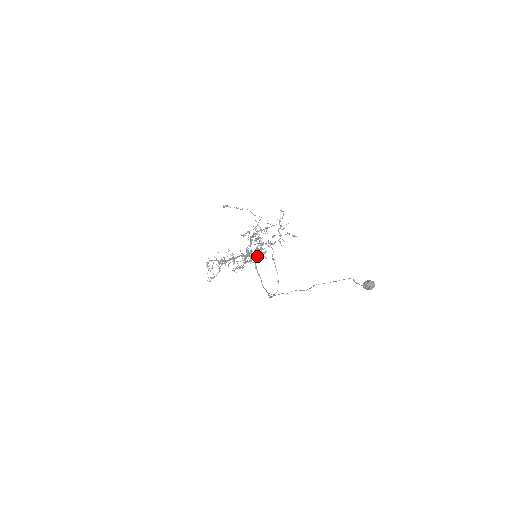
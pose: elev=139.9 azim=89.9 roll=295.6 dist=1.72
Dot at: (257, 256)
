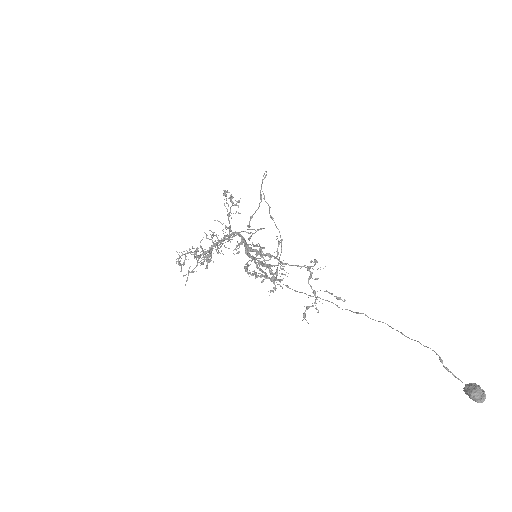
Dot at: occluded
